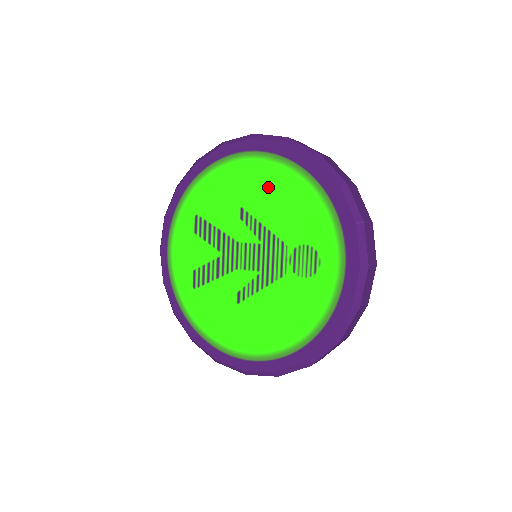
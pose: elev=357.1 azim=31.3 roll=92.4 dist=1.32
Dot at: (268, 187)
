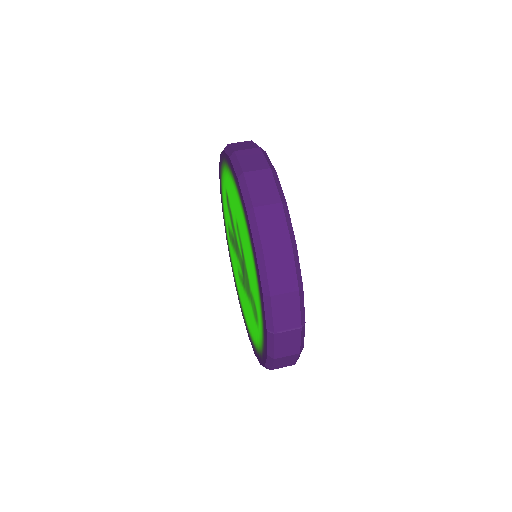
Dot at: (243, 232)
